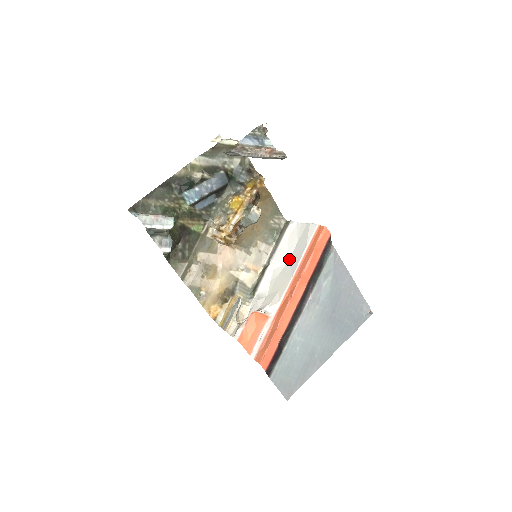
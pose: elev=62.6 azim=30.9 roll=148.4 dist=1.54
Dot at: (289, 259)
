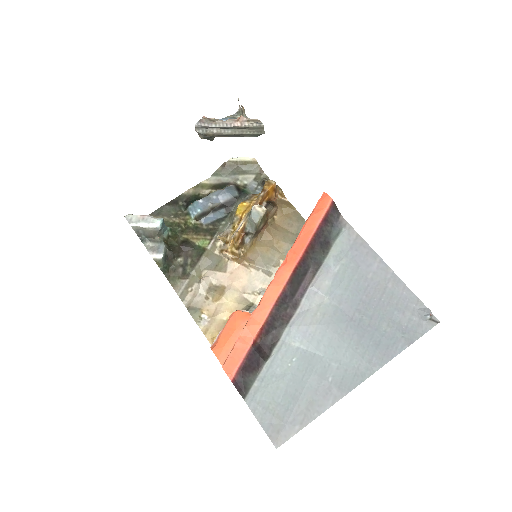
Dot at: occluded
